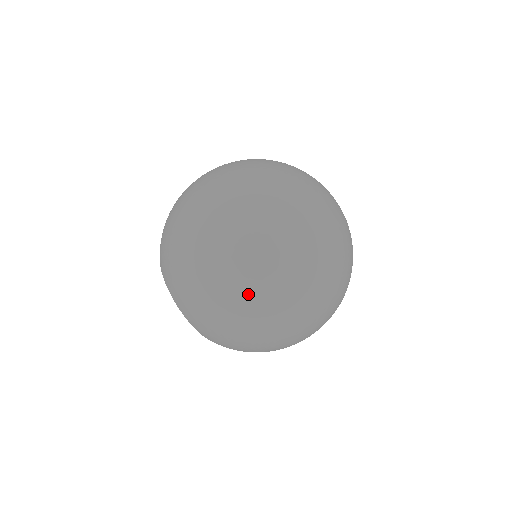
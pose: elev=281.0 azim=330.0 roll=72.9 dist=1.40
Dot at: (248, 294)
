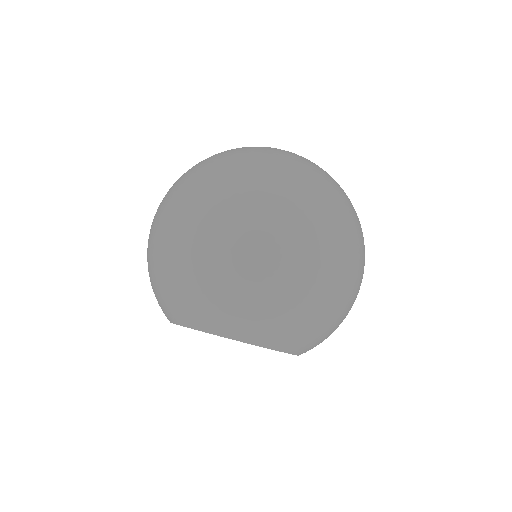
Dot at: (321, 257)
